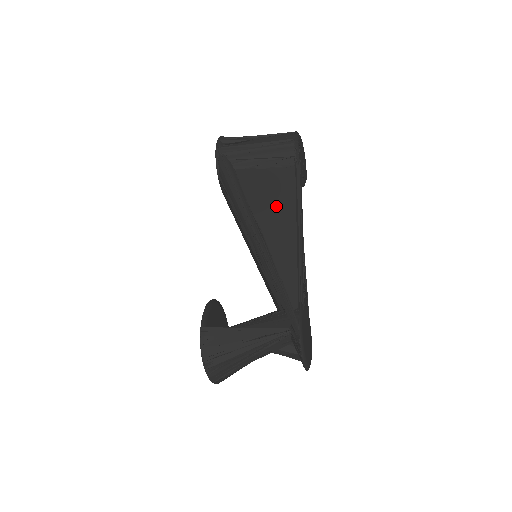
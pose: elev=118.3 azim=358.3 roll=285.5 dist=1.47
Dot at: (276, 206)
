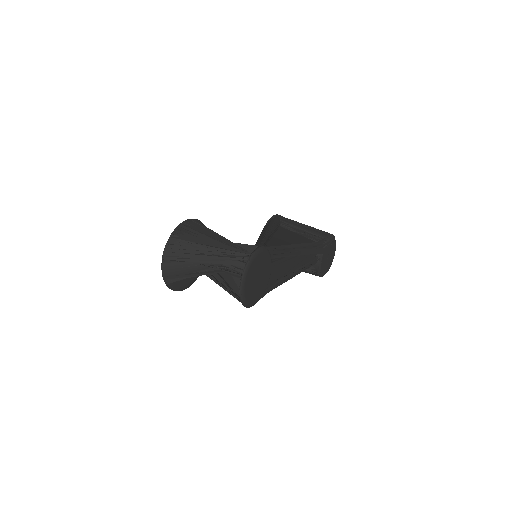
Dot at: (294, 239)
